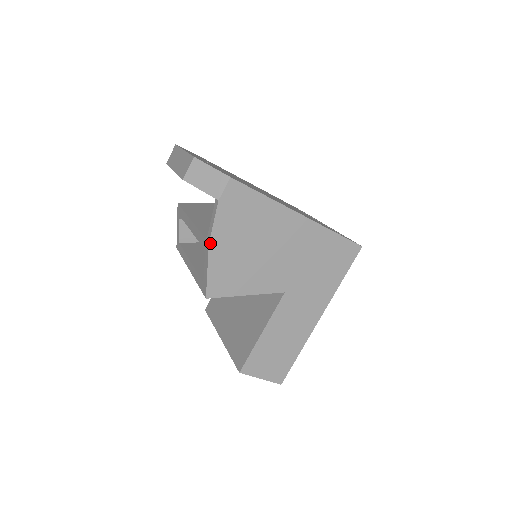
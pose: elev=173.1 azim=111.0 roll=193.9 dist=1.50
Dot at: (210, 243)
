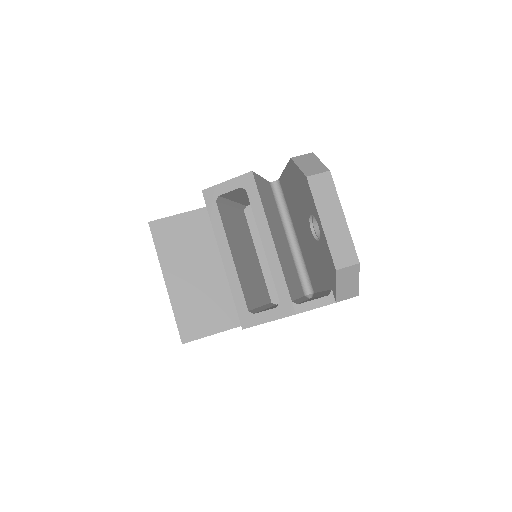
Dot at: (295, 314)
